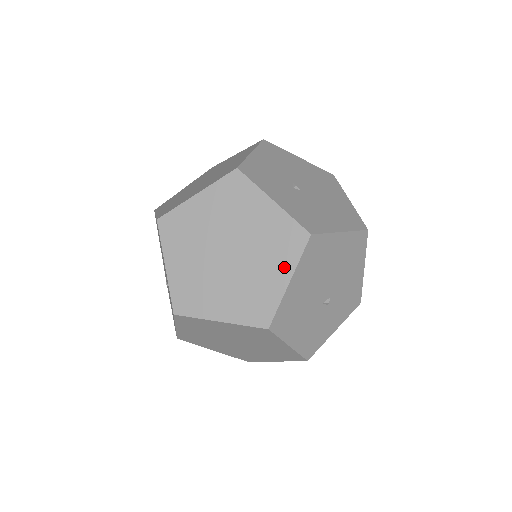
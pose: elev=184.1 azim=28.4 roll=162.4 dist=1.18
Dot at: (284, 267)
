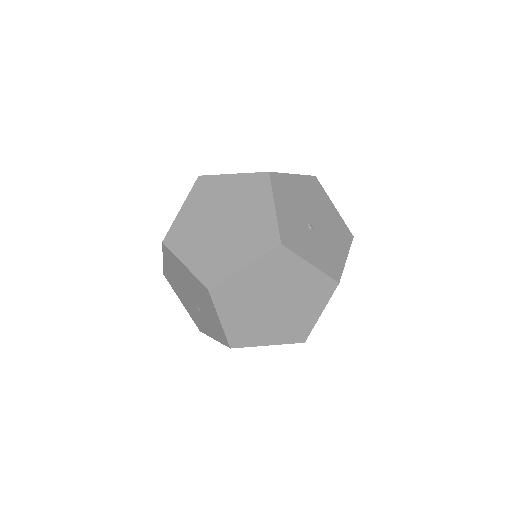
Dot at: (318, 306)
